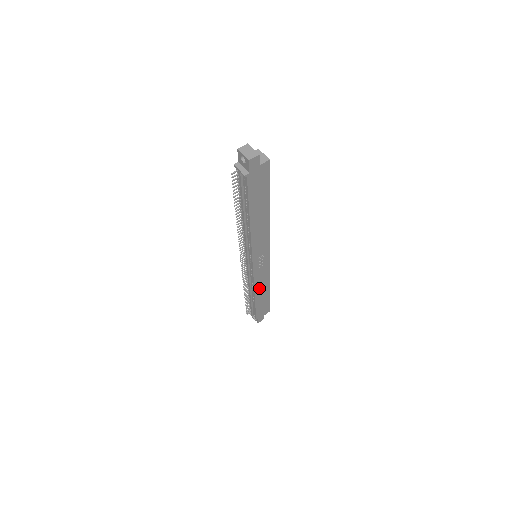
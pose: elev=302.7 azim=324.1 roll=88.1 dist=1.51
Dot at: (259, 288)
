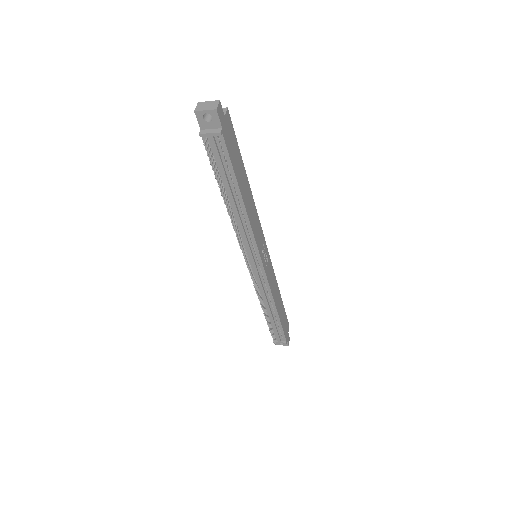
Dot at: (275, 296)
